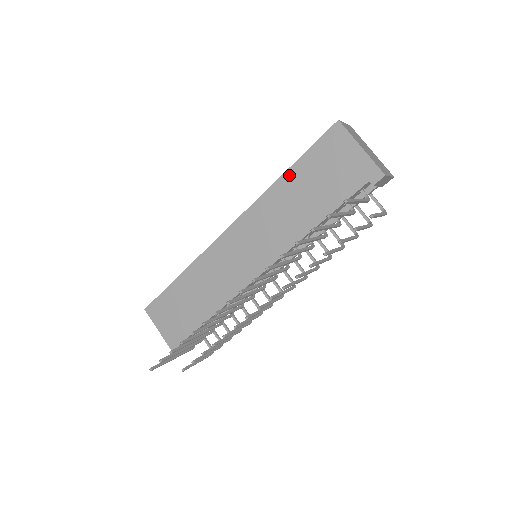
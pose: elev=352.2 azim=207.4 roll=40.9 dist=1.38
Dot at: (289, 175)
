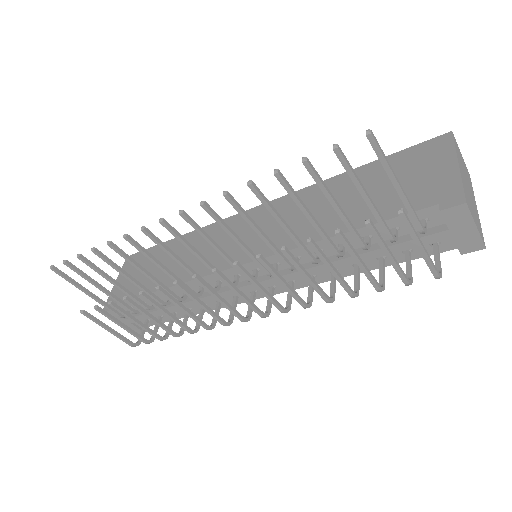
Dot at: occluded
